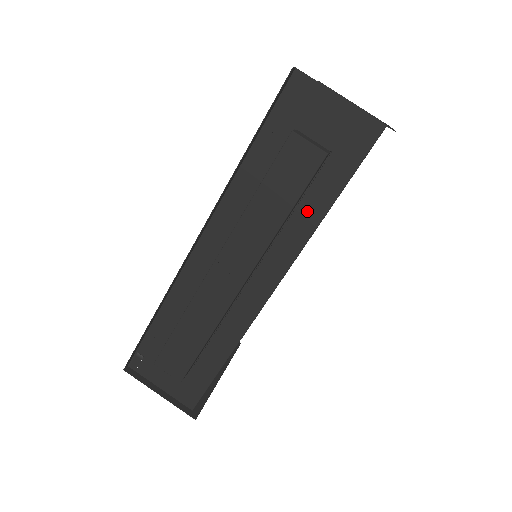
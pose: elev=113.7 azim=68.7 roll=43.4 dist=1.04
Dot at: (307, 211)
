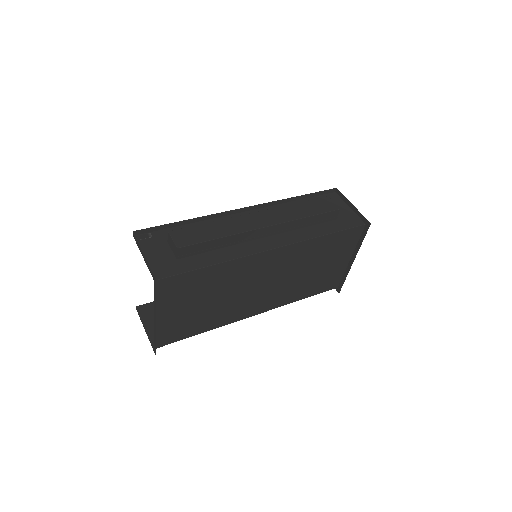
Dot at: (313, 230)
